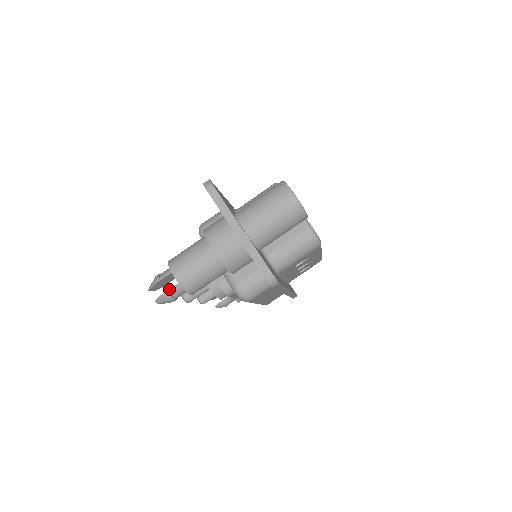
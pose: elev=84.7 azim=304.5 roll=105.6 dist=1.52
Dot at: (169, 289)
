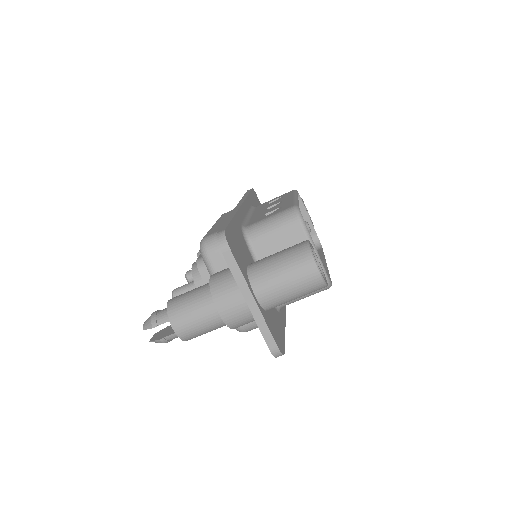
Dot at: (166, 336)
